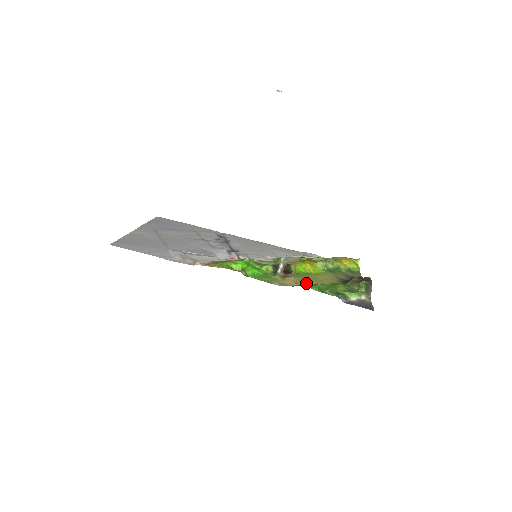
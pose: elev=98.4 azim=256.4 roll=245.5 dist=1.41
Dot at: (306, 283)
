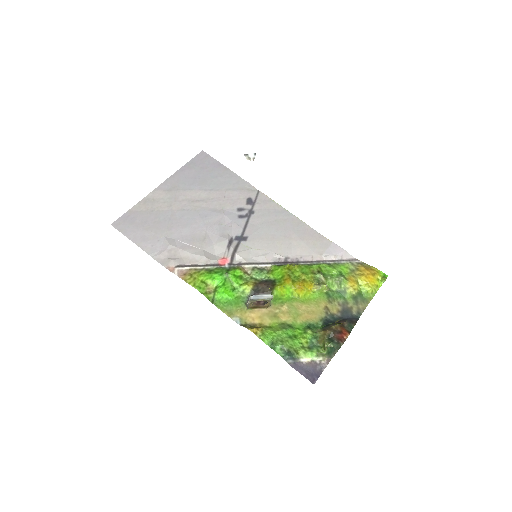
Dot at: (274, 320)
